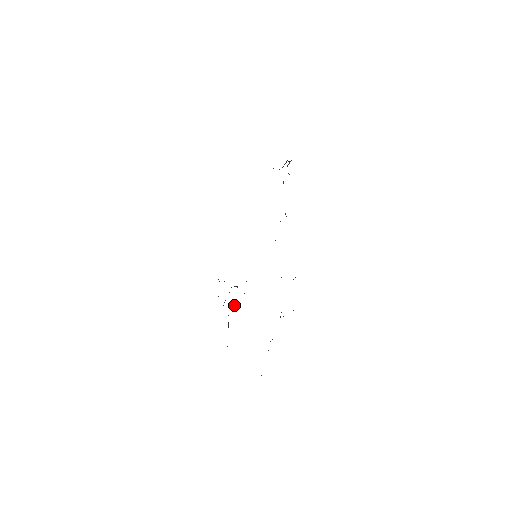
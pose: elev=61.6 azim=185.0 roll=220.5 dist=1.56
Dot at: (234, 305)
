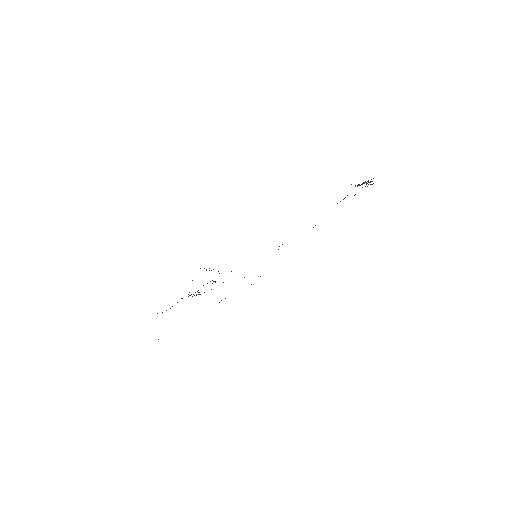
Dot at: (196, 295)
